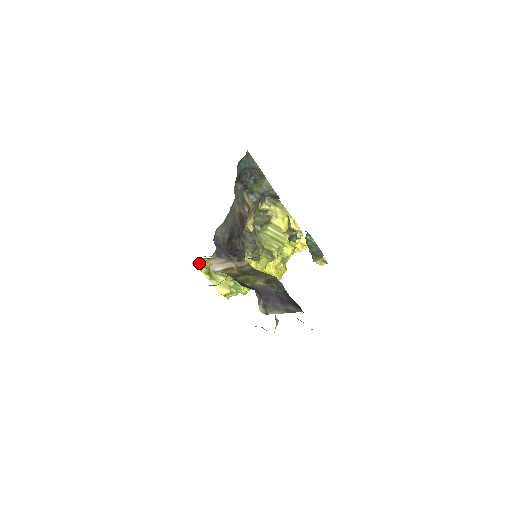
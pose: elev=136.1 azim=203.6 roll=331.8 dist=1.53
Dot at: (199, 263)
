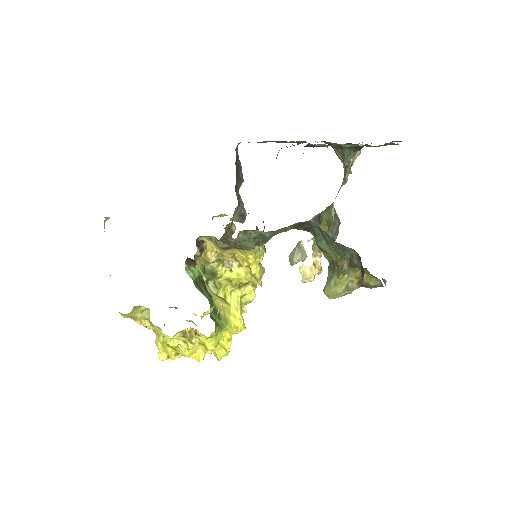
Dot at: (200, 246)
